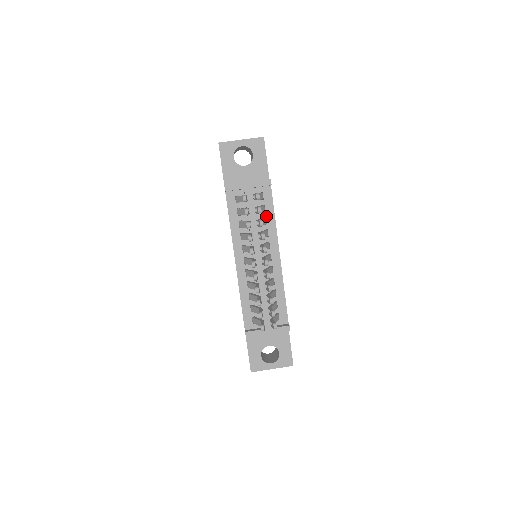
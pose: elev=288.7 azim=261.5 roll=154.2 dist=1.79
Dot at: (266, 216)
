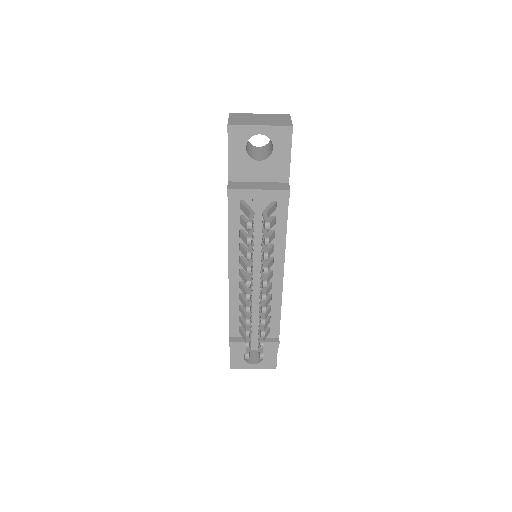
Dot at: (275, 229)
